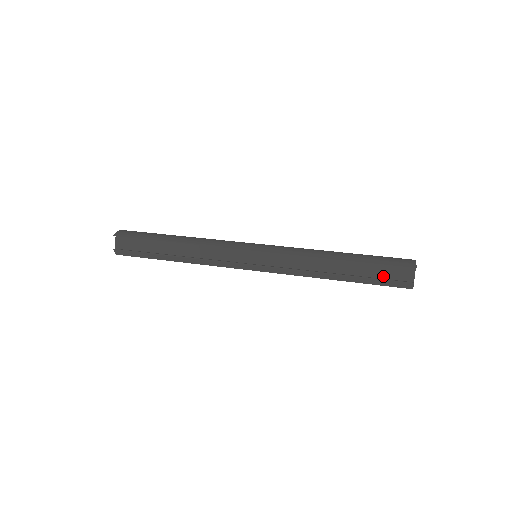
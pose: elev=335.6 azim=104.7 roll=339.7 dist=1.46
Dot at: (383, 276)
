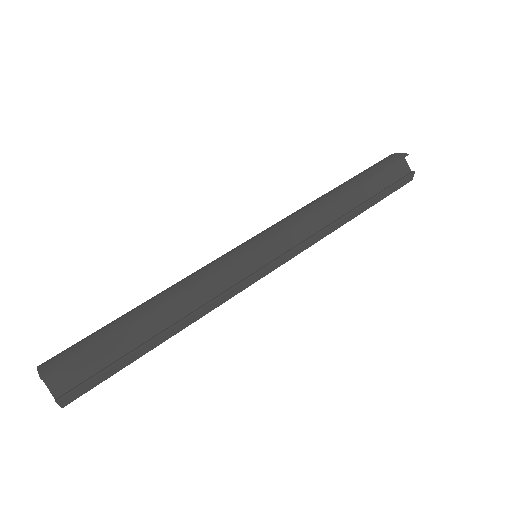
Dot at: (388, 183)
